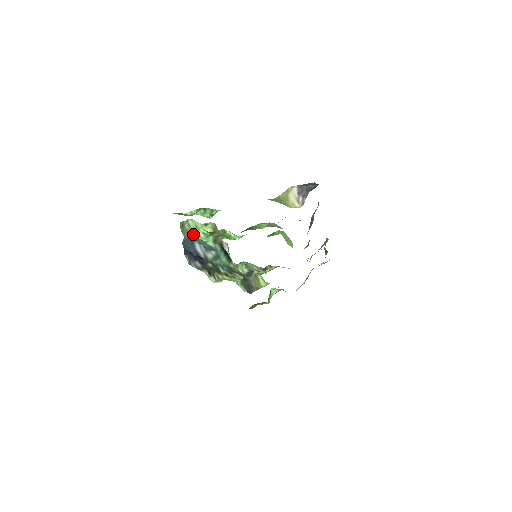
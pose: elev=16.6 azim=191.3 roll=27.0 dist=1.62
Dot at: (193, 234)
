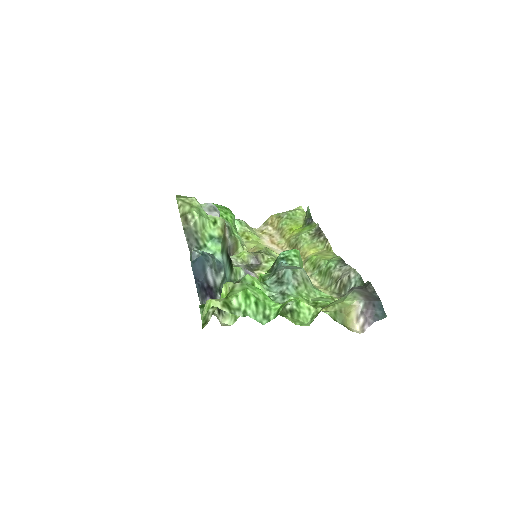
Dot at: (198, 236)
